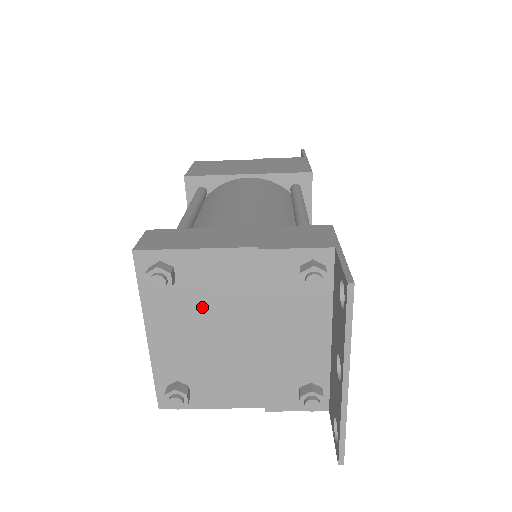
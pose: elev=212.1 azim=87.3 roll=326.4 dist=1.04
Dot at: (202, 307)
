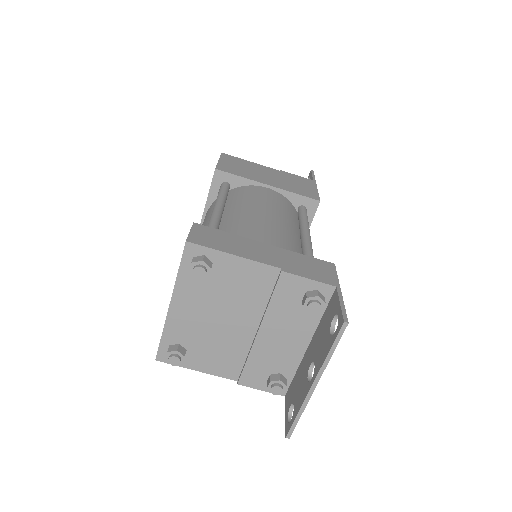
Dot at: (222, 297)
